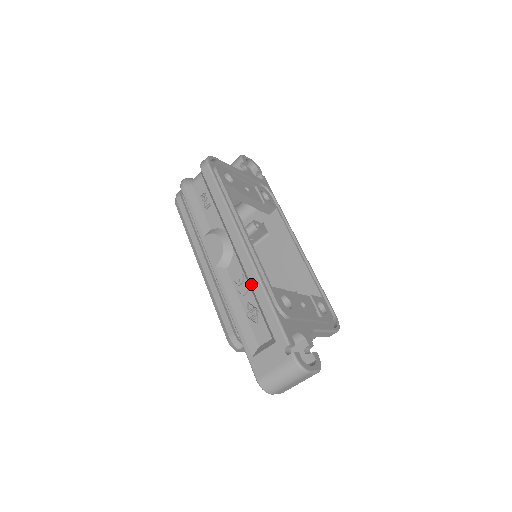
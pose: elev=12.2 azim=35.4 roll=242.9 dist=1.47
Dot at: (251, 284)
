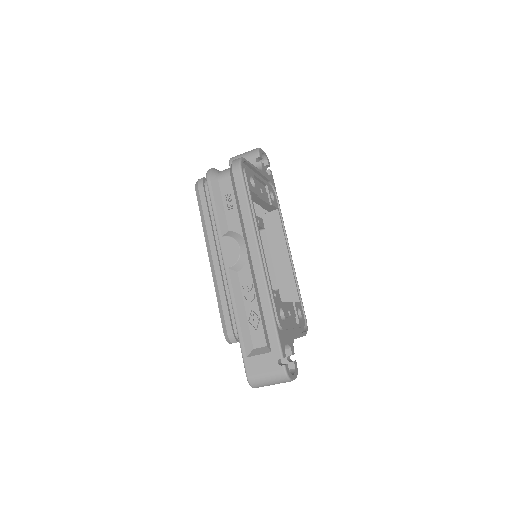
Dot at: (260, 296)
